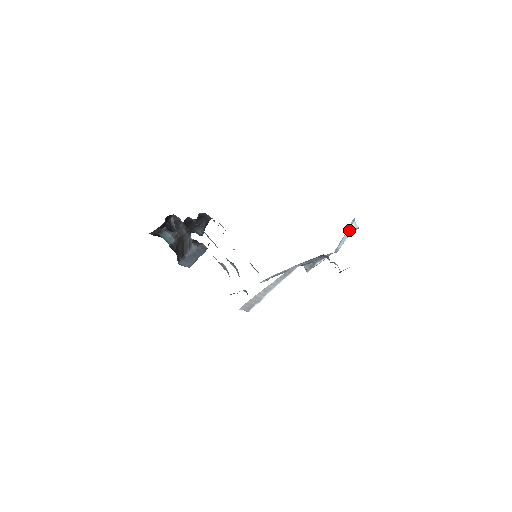
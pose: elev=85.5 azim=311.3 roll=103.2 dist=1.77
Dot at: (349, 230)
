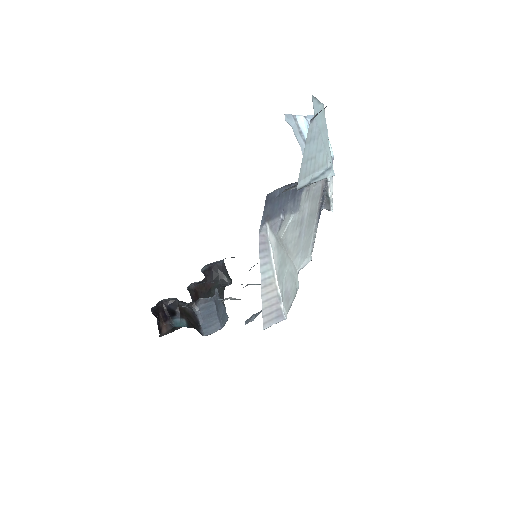
Dot at: (304, 130)
